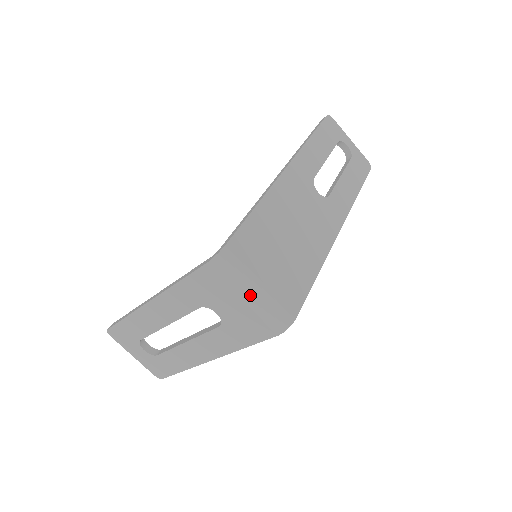
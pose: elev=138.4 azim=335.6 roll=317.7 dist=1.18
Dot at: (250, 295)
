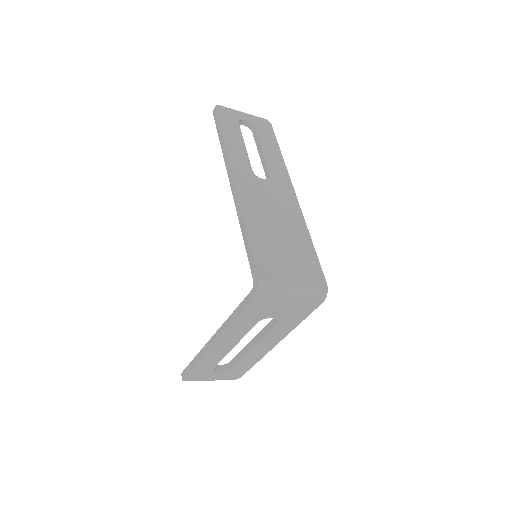
Dot at: (293, 294)
